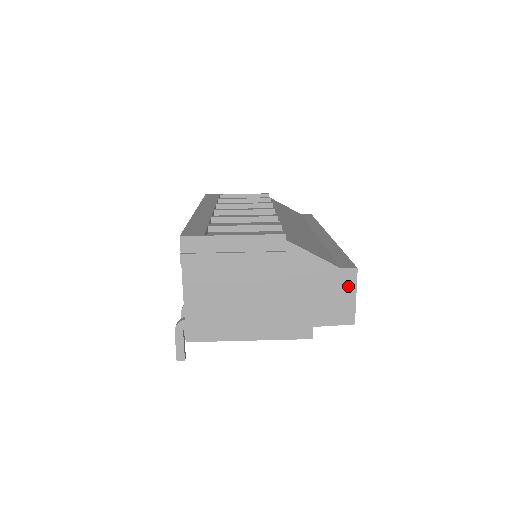
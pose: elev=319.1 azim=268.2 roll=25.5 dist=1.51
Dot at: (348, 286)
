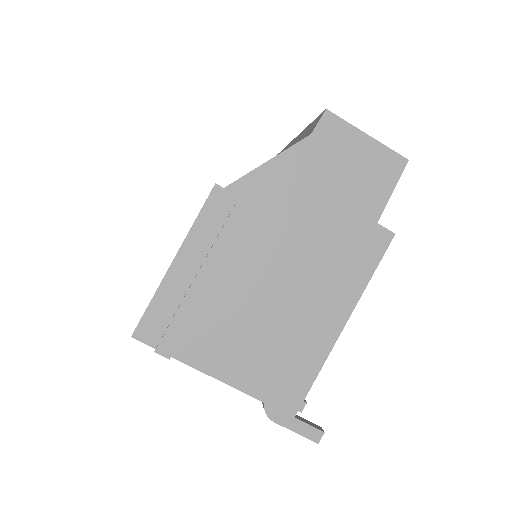
Dot at: (345, 138)
